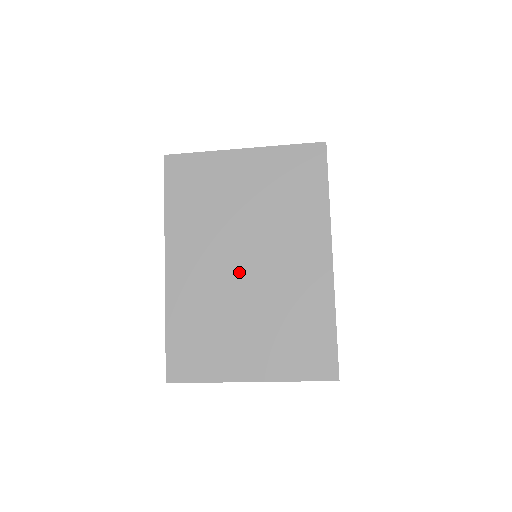
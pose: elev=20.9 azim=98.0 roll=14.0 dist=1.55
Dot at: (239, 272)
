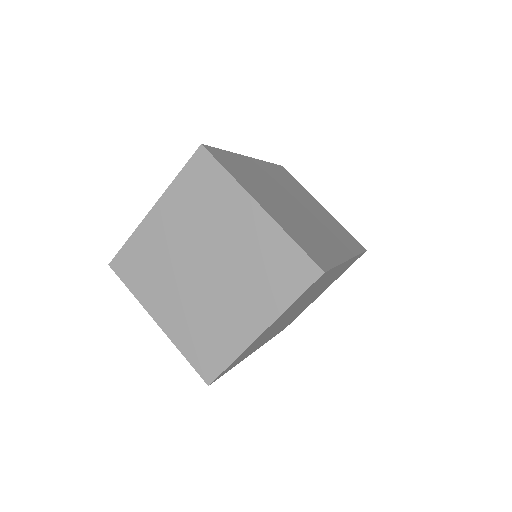
Dot at: occluded
